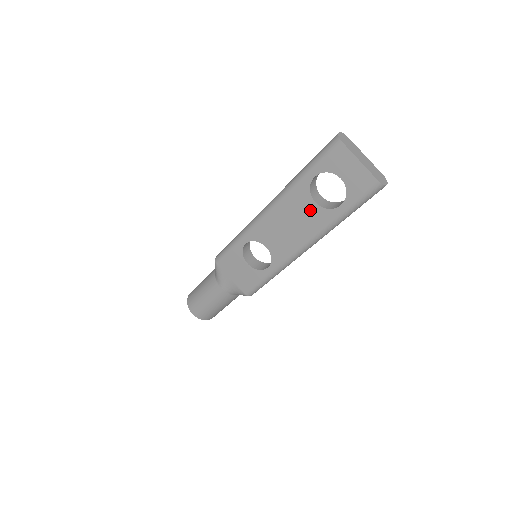
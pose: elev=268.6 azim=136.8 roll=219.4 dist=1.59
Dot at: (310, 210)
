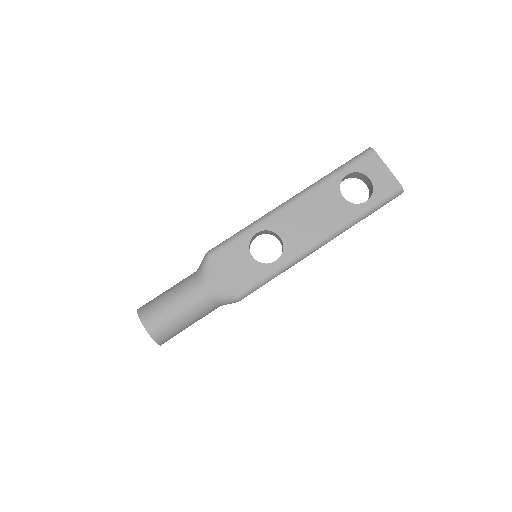
Dot at: (337, 203)
